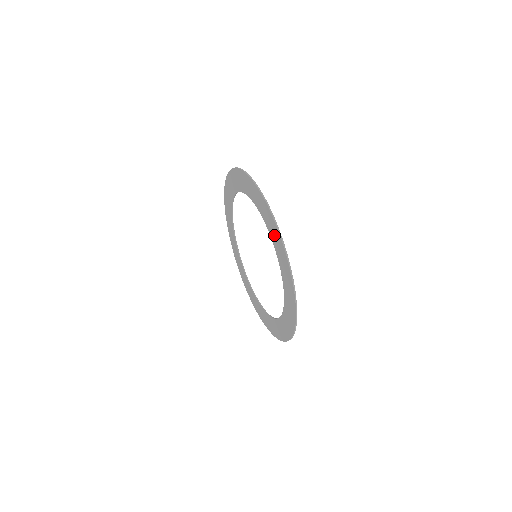
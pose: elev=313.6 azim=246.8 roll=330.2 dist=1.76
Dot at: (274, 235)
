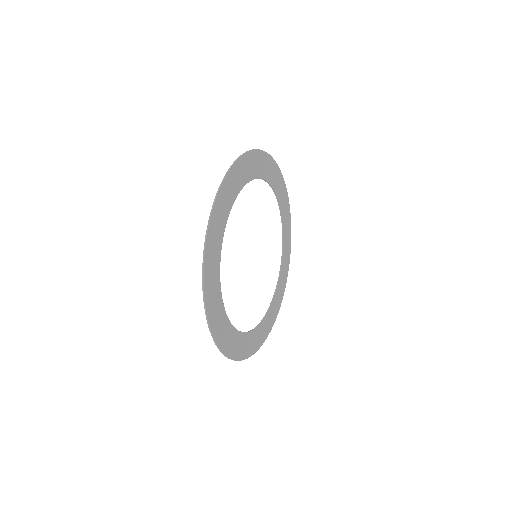
Dot at: (228, 192)
